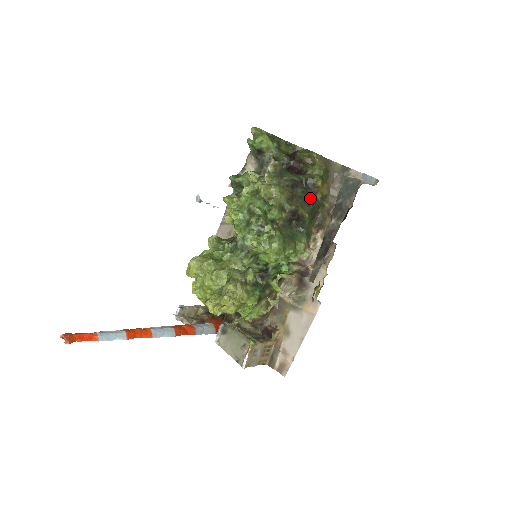
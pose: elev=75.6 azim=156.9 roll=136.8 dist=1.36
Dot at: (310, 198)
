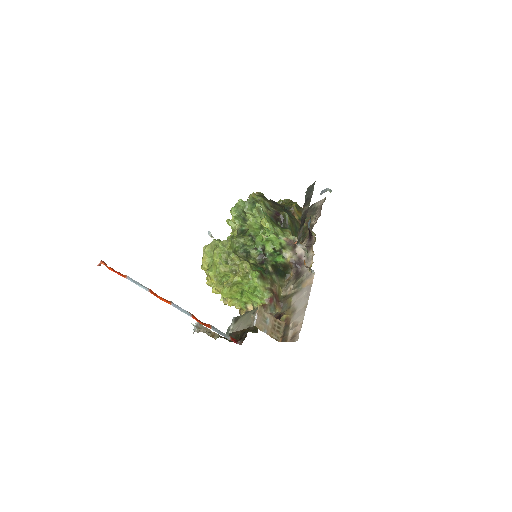
Dot at: (289, 214)
